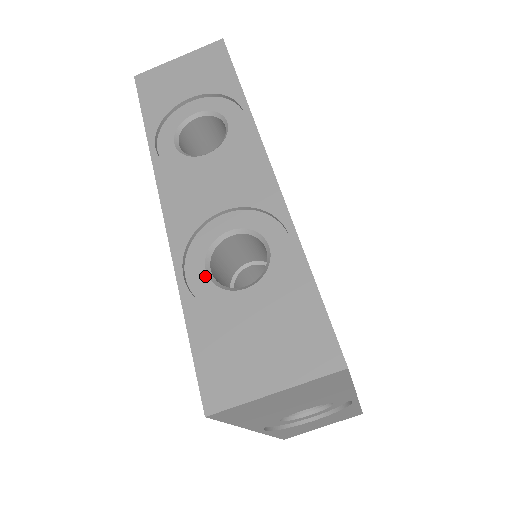
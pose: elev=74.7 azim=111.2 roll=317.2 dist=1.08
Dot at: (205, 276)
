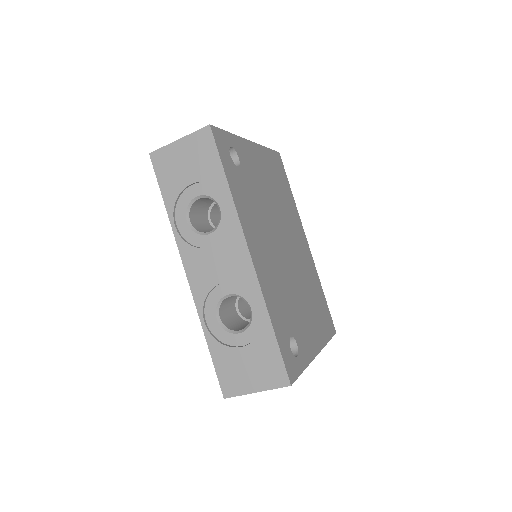
Dot at: (217, 322)
